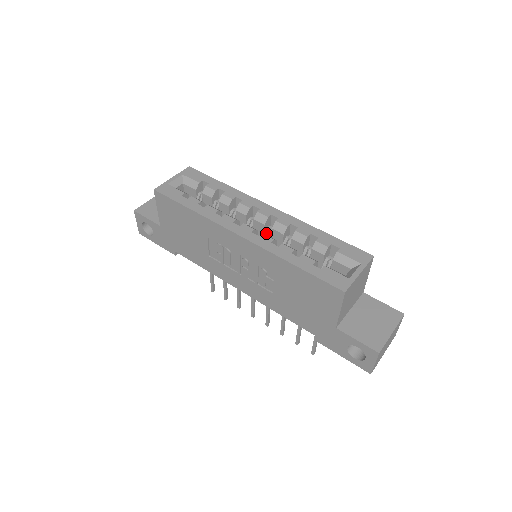
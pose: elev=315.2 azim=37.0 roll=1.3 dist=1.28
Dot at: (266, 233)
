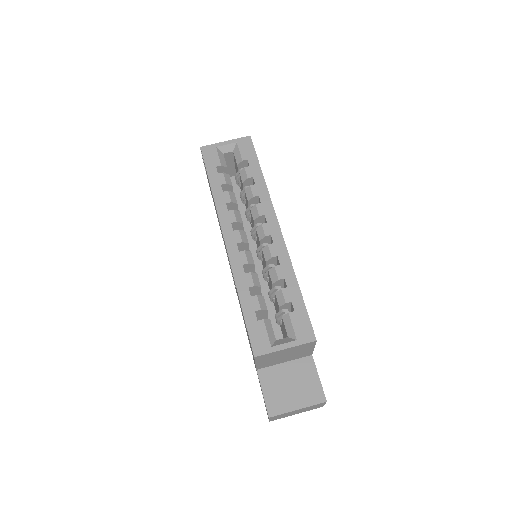
Dot at: (260, 247)
